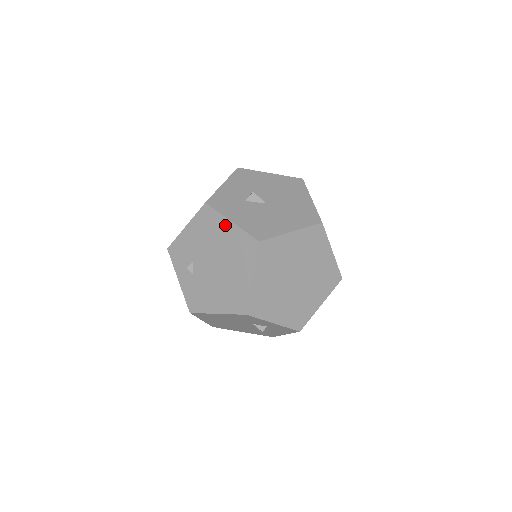
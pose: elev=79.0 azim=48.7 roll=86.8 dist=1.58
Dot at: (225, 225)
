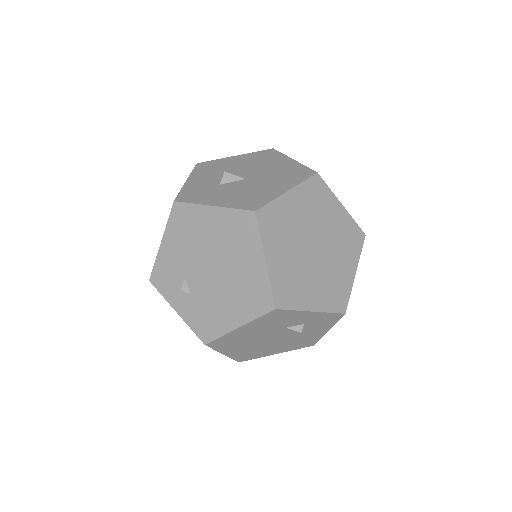
Dot at: (207, 214)
